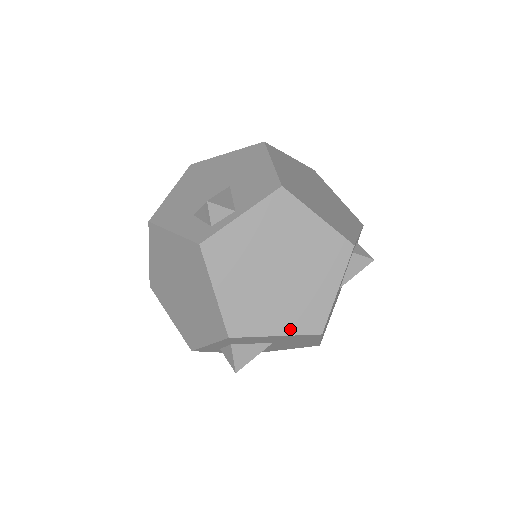
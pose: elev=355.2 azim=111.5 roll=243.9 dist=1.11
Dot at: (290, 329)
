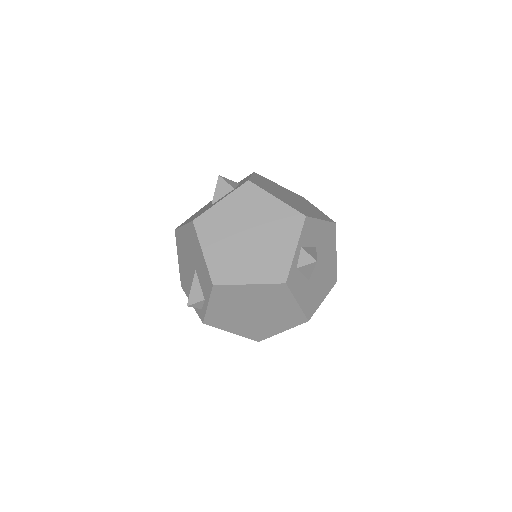
Dot at: (287, 327)
